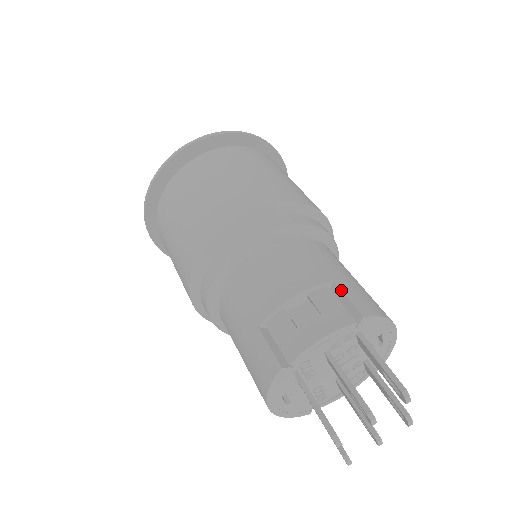
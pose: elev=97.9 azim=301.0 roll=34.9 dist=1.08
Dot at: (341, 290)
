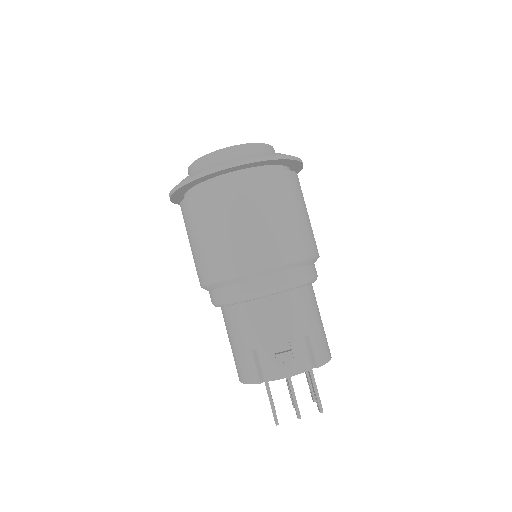
Dot at: (311, 344)
